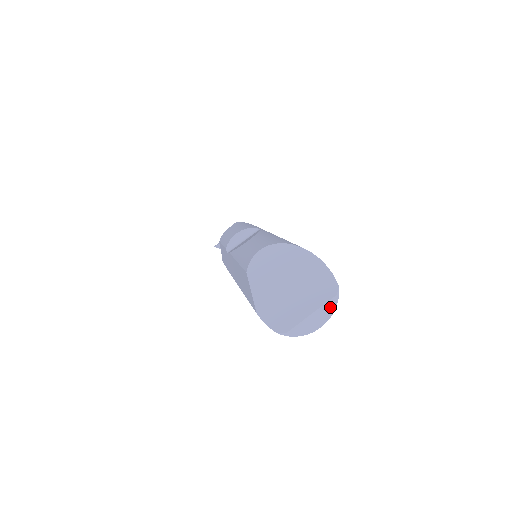
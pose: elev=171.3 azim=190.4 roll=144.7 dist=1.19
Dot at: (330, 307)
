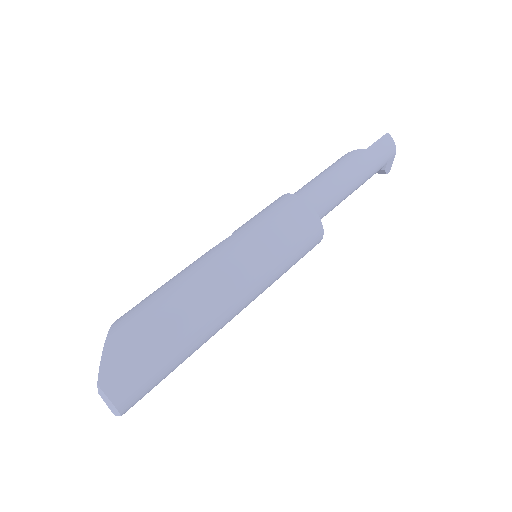
Dot at: (105, 401)
